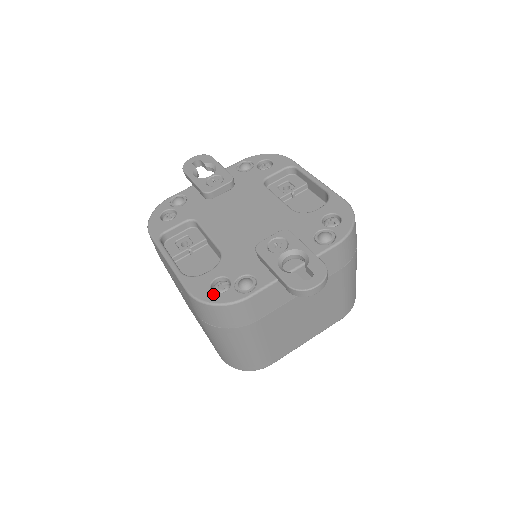
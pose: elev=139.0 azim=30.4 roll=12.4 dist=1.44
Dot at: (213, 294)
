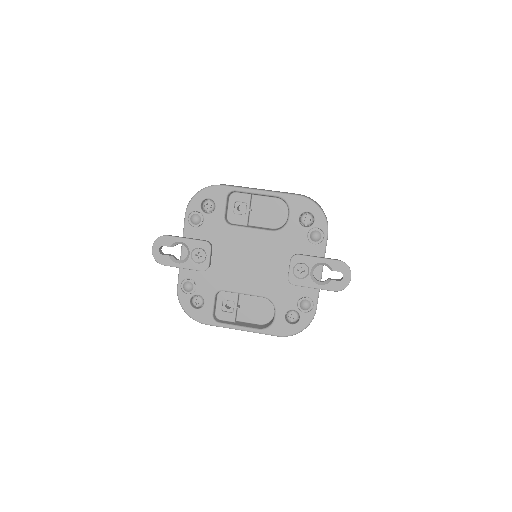
Dot at: (295, 326)
